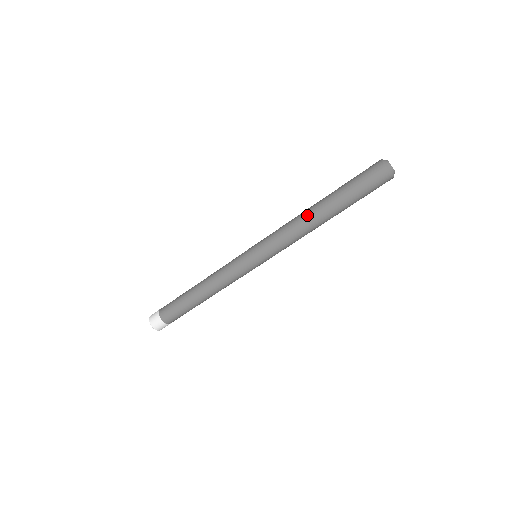
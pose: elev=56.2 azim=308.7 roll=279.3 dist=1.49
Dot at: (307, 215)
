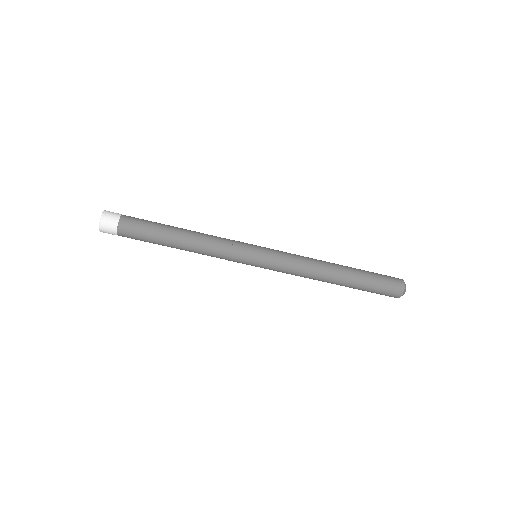
Dot at: (326, 275)
